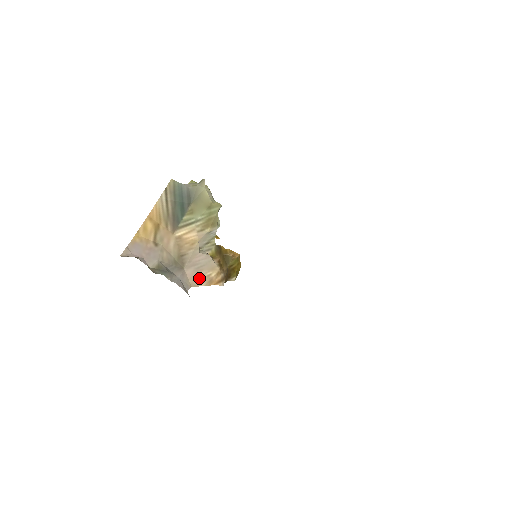
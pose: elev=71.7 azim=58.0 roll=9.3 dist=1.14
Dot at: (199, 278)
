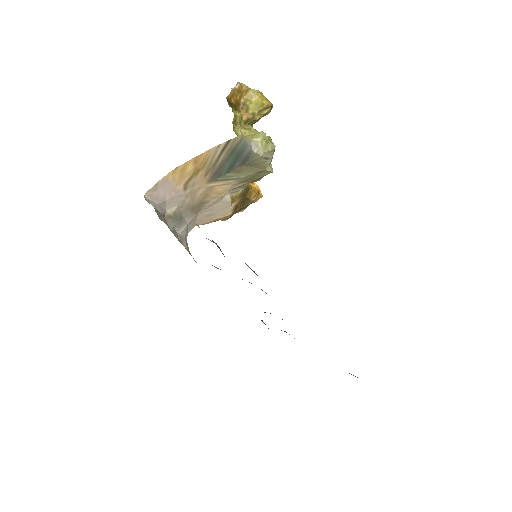
Dot at: (207, 220)
